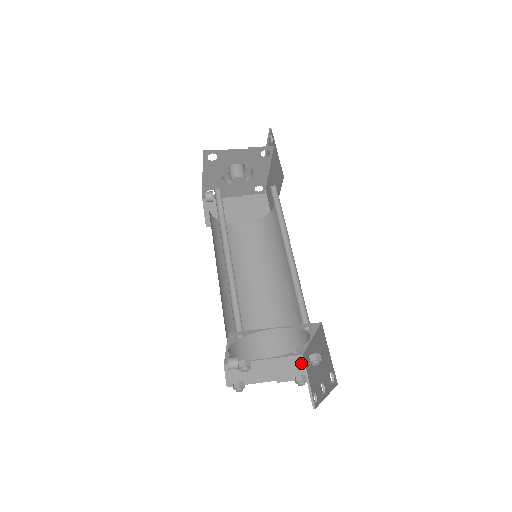
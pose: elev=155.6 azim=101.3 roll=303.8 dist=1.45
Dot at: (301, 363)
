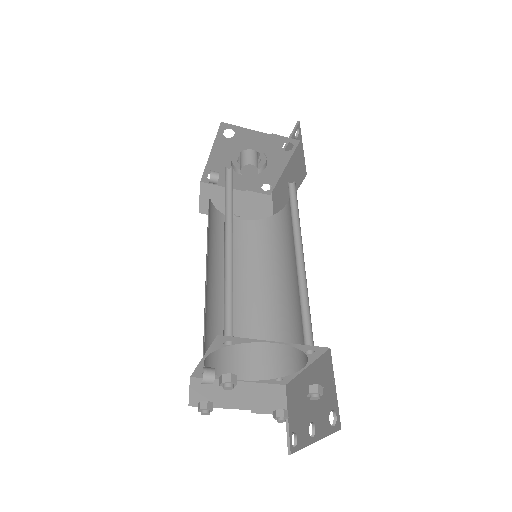
Dot at: (282, 395)
